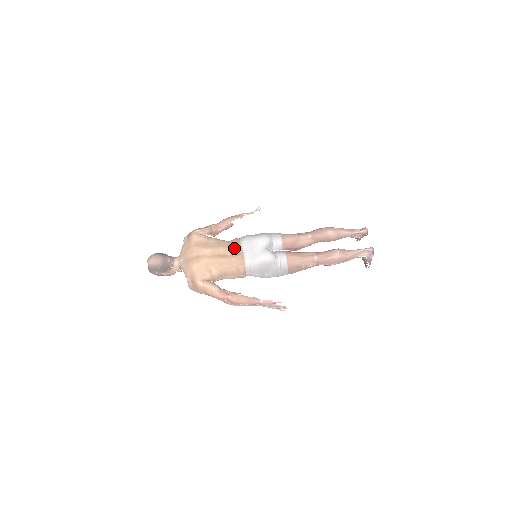
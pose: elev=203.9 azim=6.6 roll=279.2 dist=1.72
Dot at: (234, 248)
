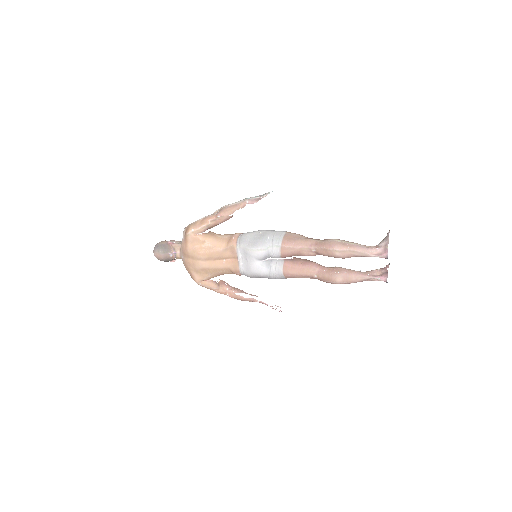
Dot at: (229, 254)
